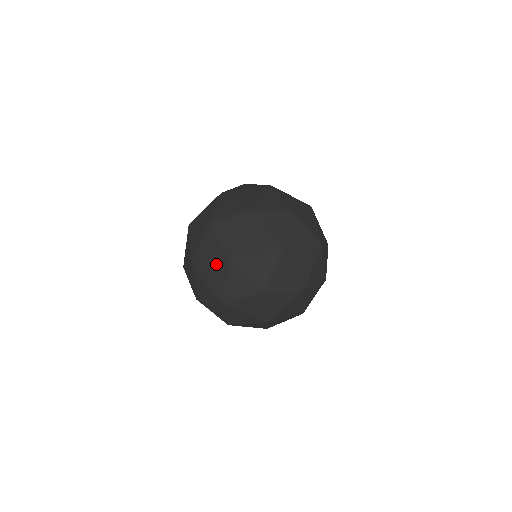
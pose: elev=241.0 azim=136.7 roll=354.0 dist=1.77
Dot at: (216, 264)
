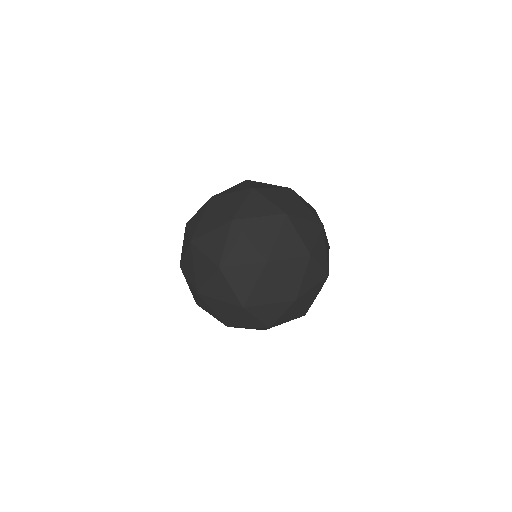
Dot at: (226, 305)
